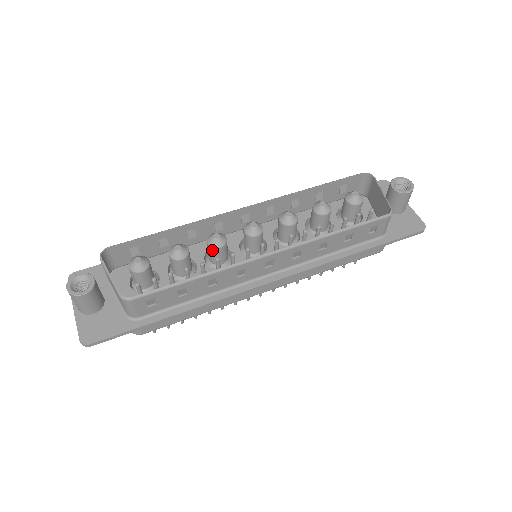
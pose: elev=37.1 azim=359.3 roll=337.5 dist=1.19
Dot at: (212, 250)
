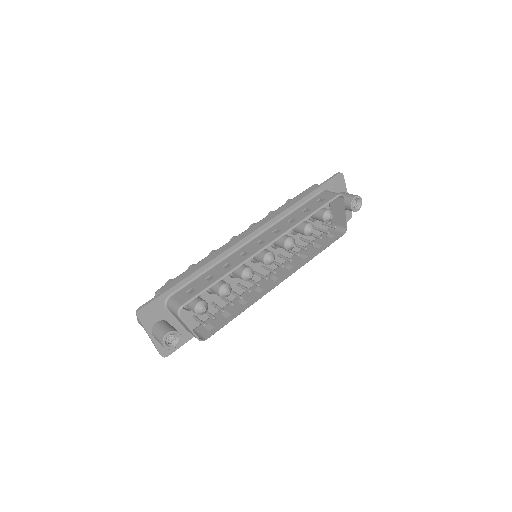
Dot at: occluded
